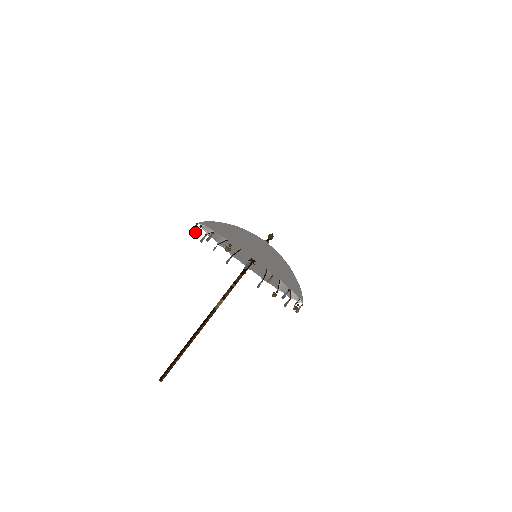
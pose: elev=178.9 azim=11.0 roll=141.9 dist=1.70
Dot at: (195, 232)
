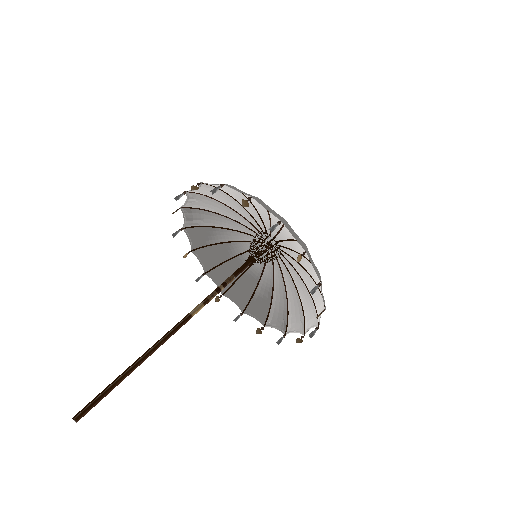
Dot at: (184, 255)
